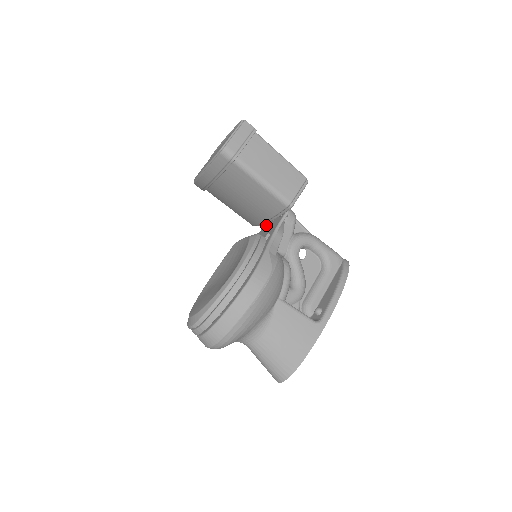
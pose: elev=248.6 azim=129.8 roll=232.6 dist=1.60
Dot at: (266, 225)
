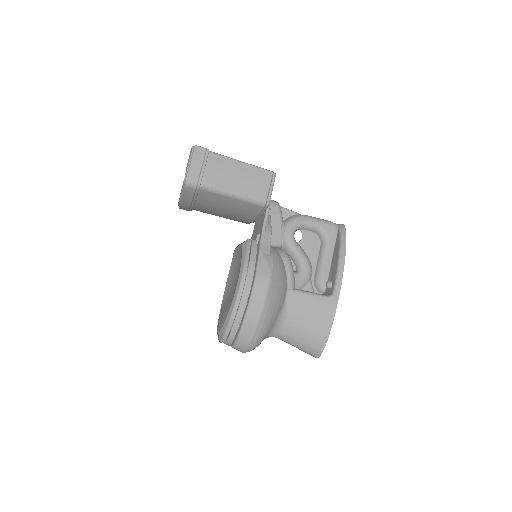
Dot at: (256, 222)
